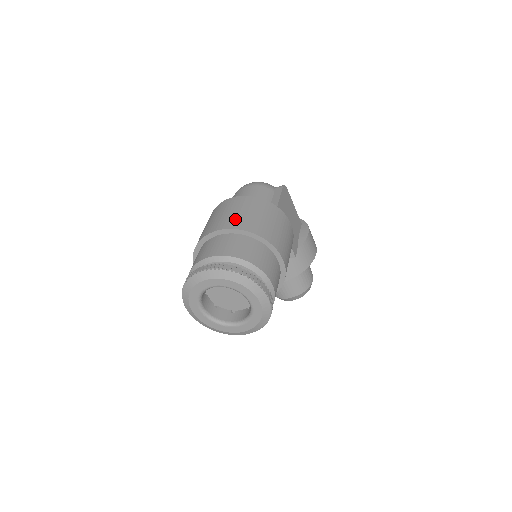
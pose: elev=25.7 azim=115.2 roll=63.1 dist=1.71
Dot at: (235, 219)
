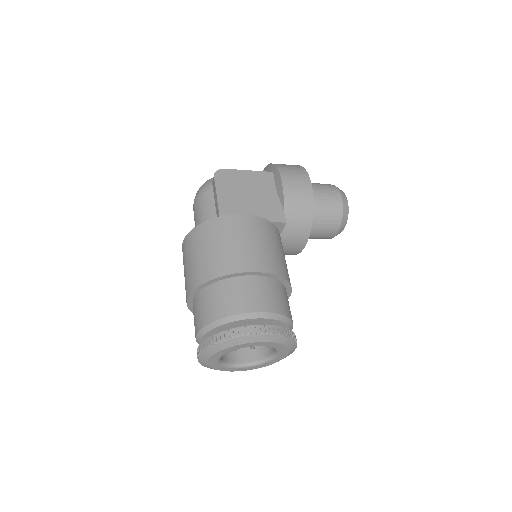
Dot at: (189, 277)
